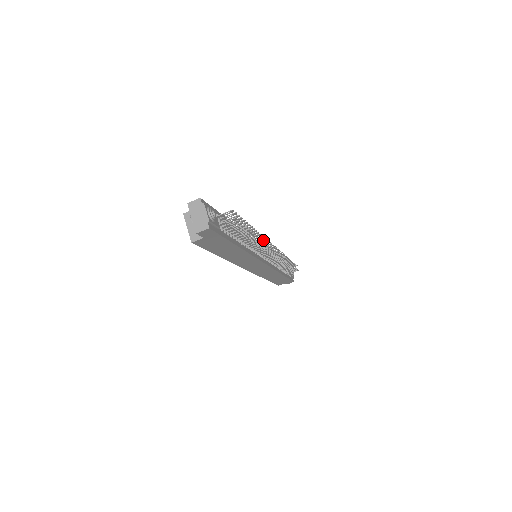
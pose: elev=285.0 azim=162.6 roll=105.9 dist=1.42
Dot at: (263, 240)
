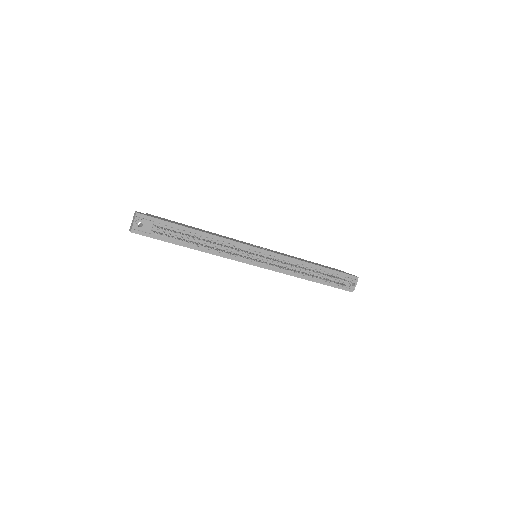
Dot at: (222, 251)
